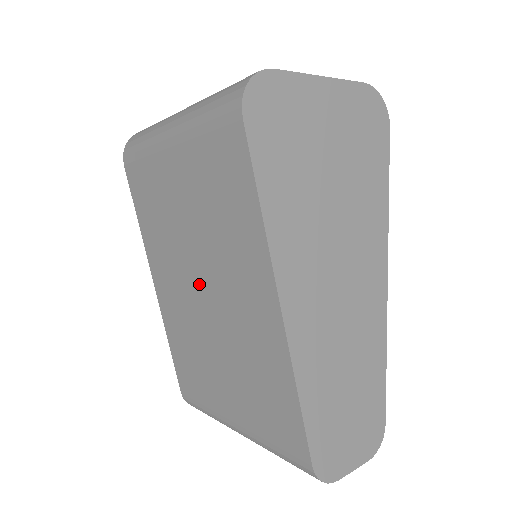
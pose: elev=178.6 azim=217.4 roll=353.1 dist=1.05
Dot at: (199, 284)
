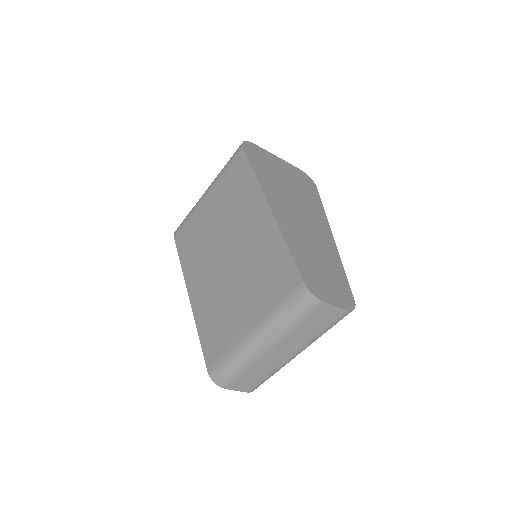
Dot at: (223, 253)
